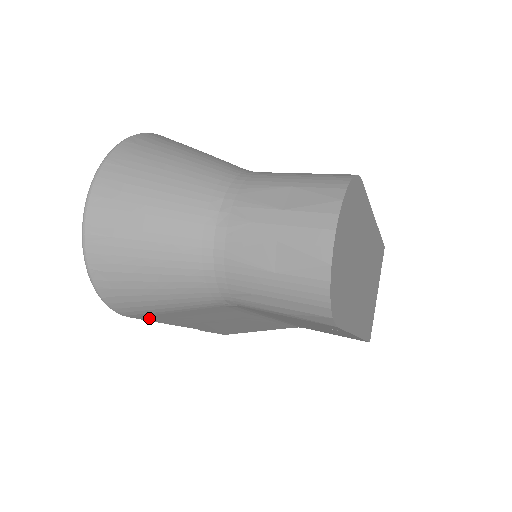
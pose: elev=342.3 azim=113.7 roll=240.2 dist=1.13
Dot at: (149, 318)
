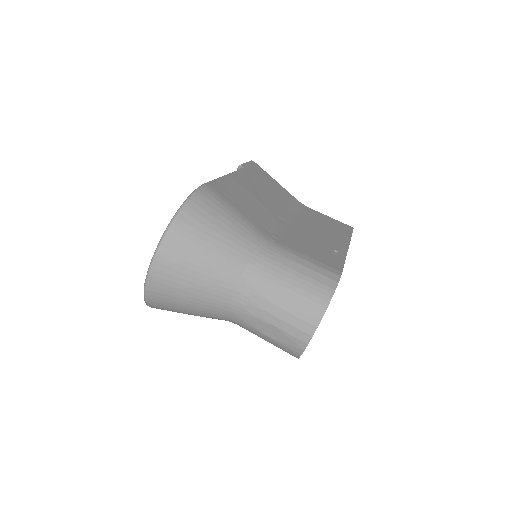
Dot at: occluded
